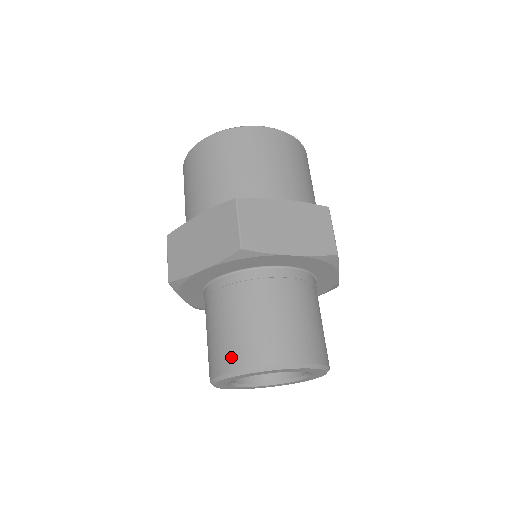
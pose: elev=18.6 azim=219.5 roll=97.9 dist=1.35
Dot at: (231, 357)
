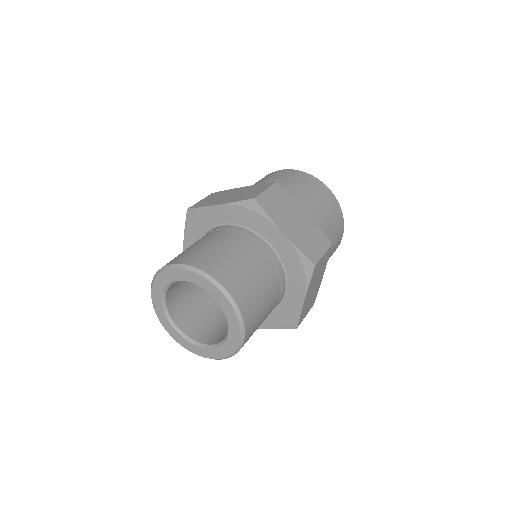
Dot at: (186, 257)
